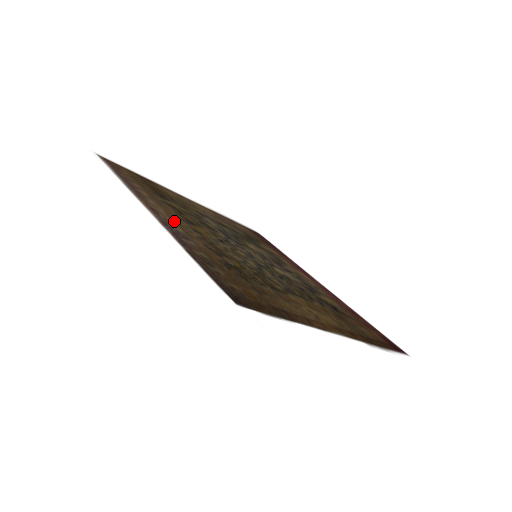
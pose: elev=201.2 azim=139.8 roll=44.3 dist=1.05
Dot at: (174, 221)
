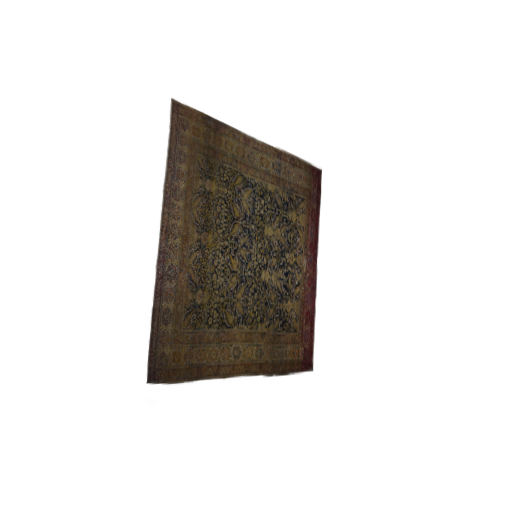
Dot at: (182, 242)
